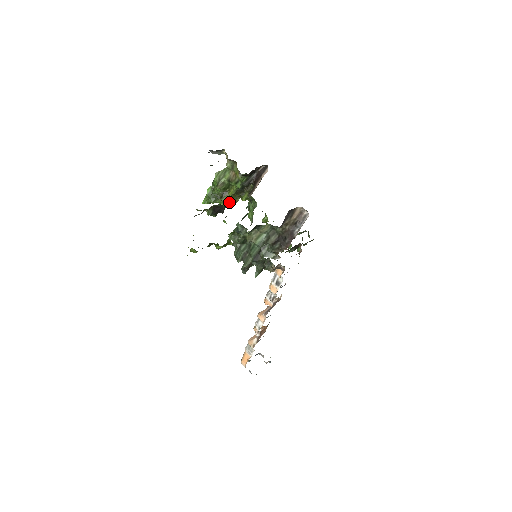
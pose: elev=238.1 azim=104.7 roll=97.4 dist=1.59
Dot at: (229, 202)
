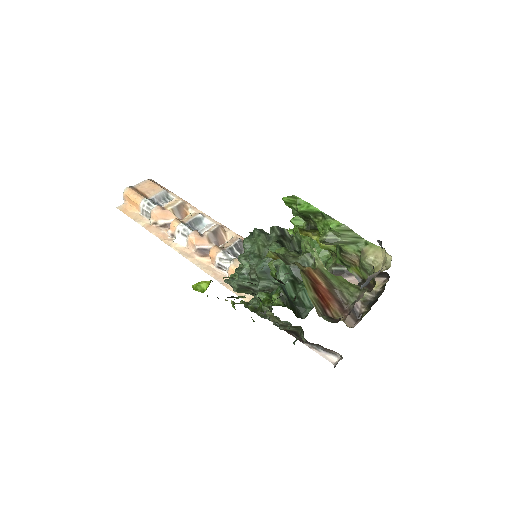
Dot at: (308, 235)
